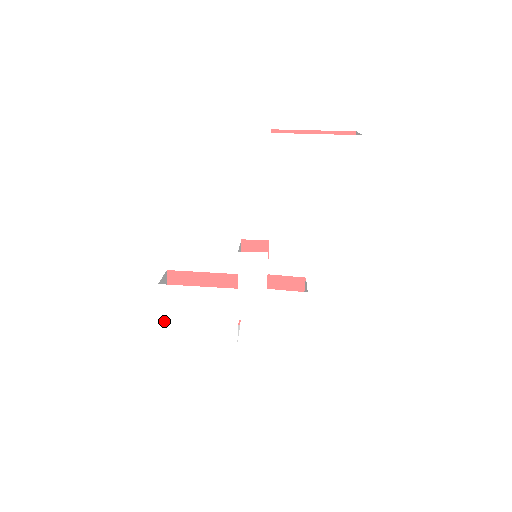
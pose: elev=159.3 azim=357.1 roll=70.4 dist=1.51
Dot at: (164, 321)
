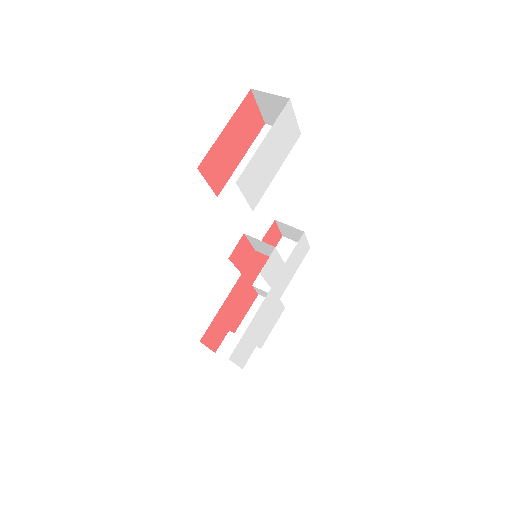
Dot at: (244, 364)
